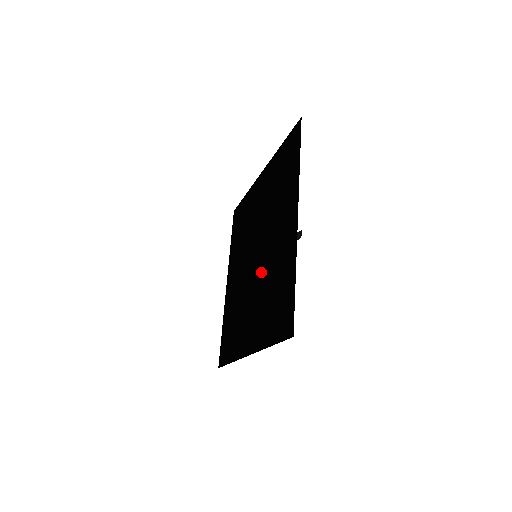
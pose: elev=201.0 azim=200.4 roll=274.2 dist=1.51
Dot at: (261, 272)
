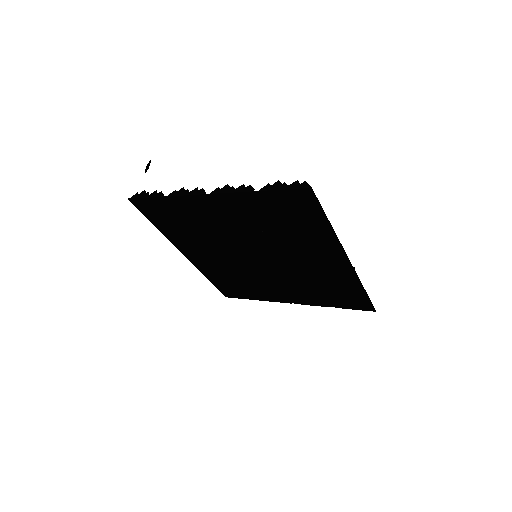
Dot at: (284, 271)
